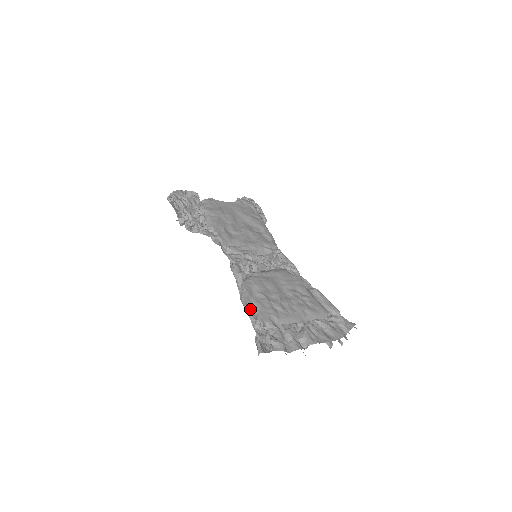
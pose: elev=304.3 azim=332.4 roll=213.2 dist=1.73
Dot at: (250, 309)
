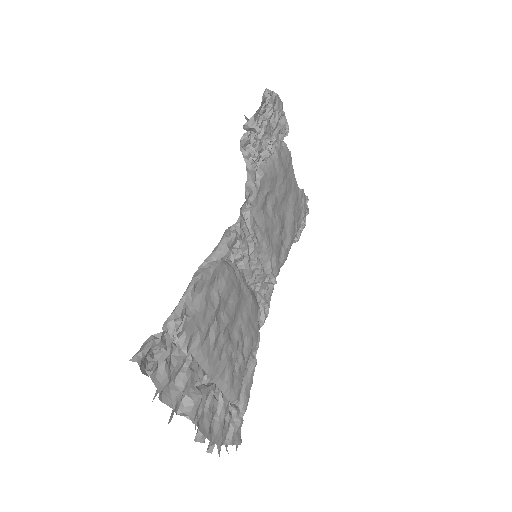
Dot at: (191, 297)
